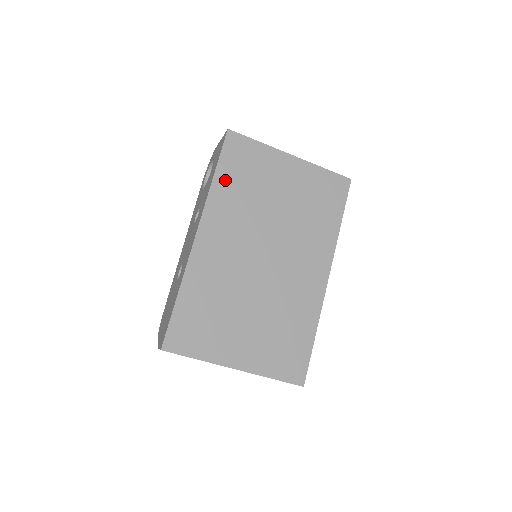
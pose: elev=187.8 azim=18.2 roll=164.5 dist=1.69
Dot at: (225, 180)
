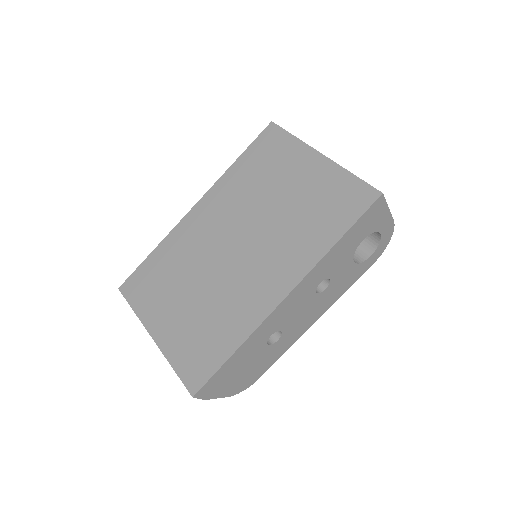
Dot at: (243, 166)
